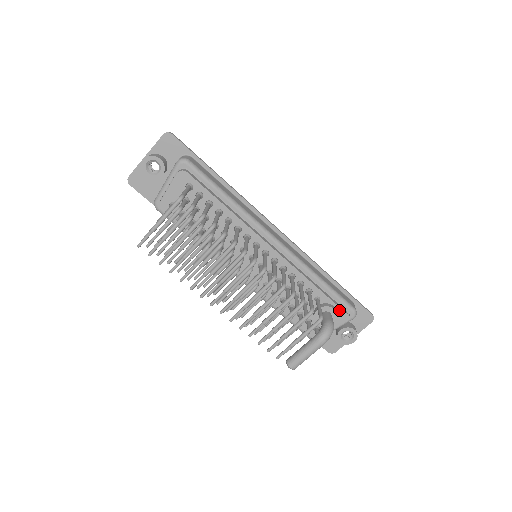
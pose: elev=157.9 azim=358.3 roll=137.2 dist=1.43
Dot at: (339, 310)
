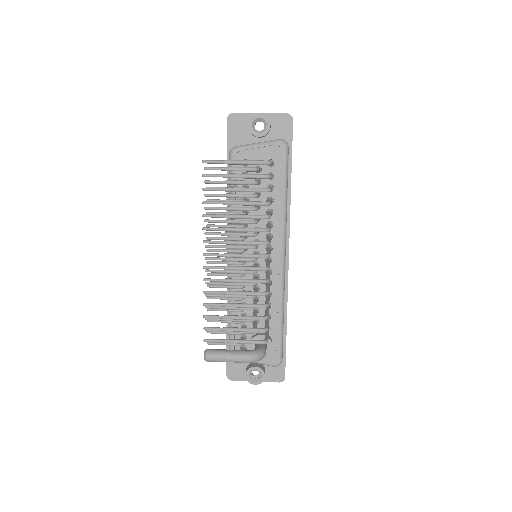
Dot at: (273, 350)
